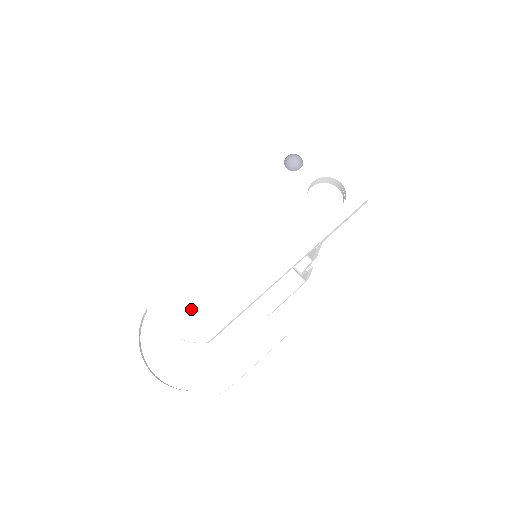
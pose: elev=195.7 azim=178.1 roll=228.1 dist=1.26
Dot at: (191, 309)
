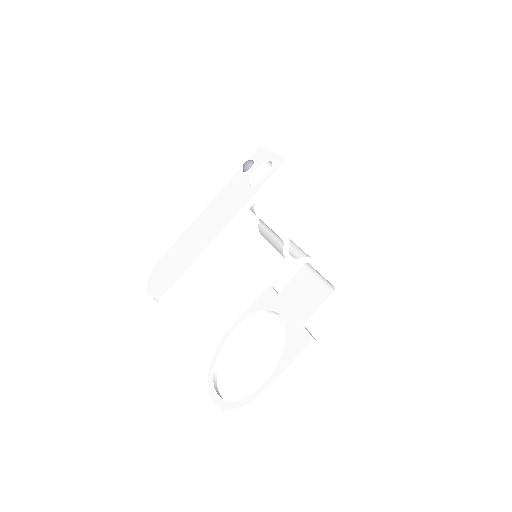
Dot at: (165, 278)
